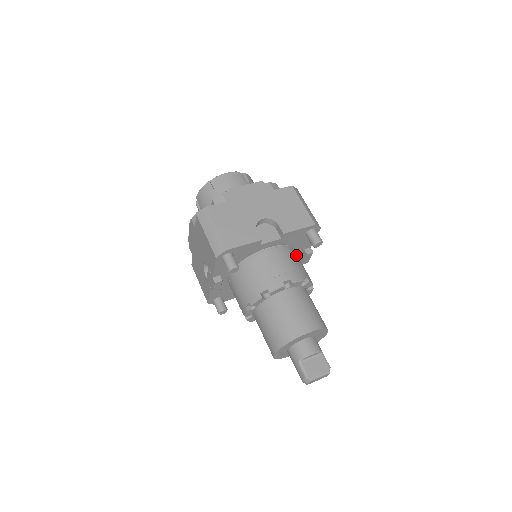
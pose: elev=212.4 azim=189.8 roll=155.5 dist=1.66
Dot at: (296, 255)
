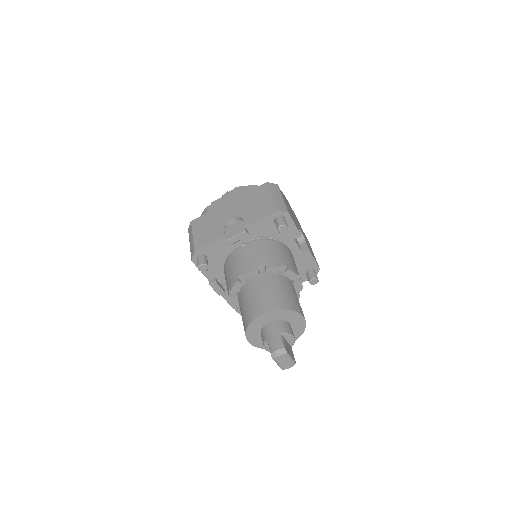
Dot at: occluded
